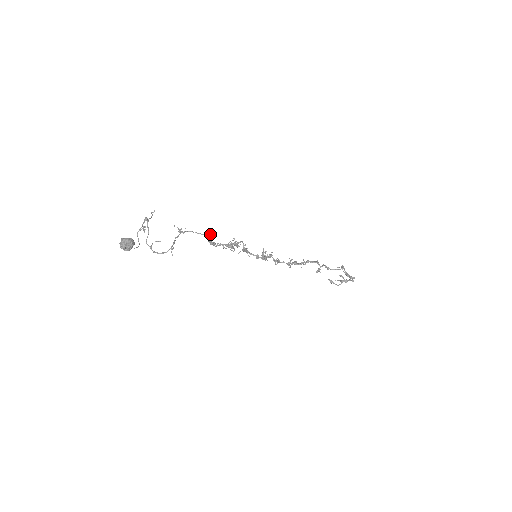
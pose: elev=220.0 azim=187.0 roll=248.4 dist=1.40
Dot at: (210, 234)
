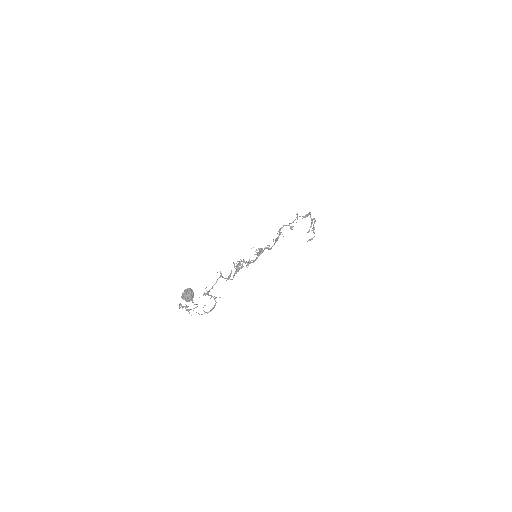
Dot at: occluded
